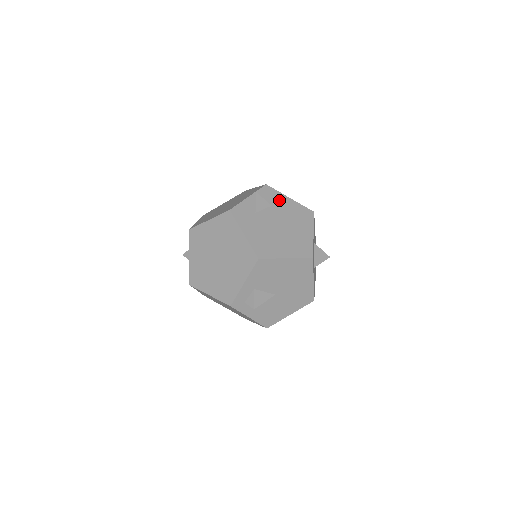
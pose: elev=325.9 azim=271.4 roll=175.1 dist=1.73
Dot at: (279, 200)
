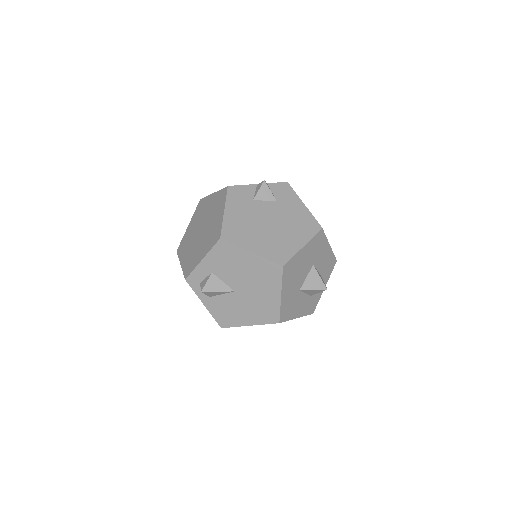
Dot at: (290, 200)
